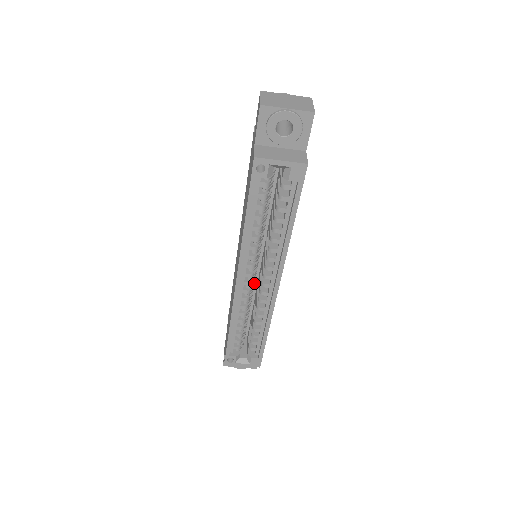
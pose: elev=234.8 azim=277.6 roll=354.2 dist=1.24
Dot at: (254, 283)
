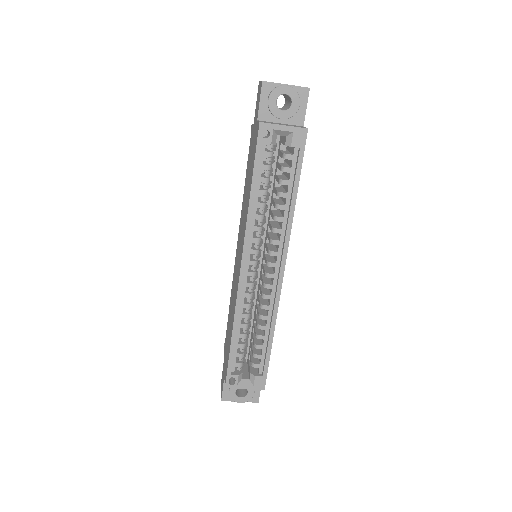
Dot at: occluded
